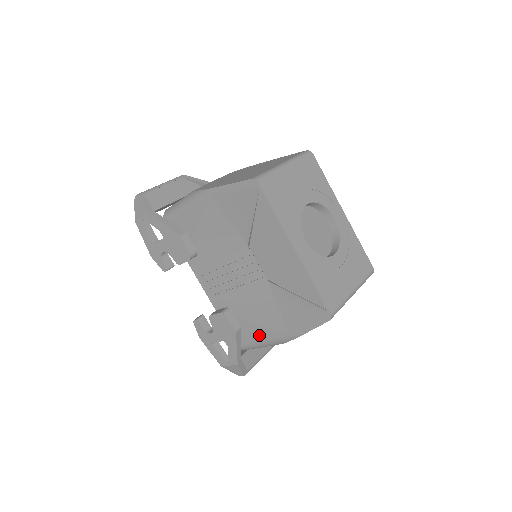
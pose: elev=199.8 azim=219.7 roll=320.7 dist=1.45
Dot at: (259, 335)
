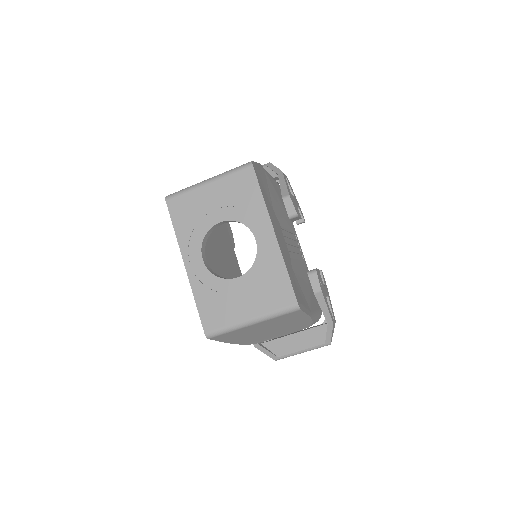
Dot at: occluded
